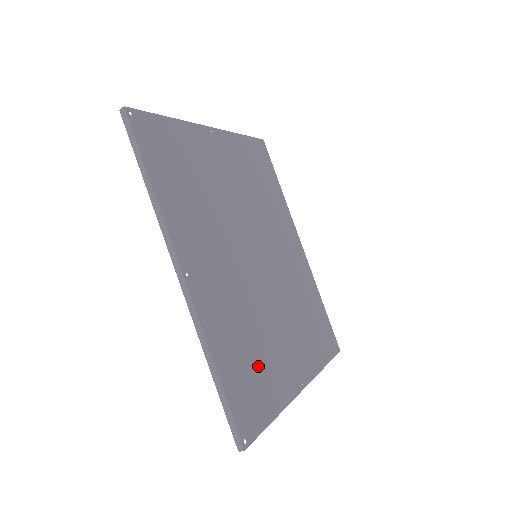
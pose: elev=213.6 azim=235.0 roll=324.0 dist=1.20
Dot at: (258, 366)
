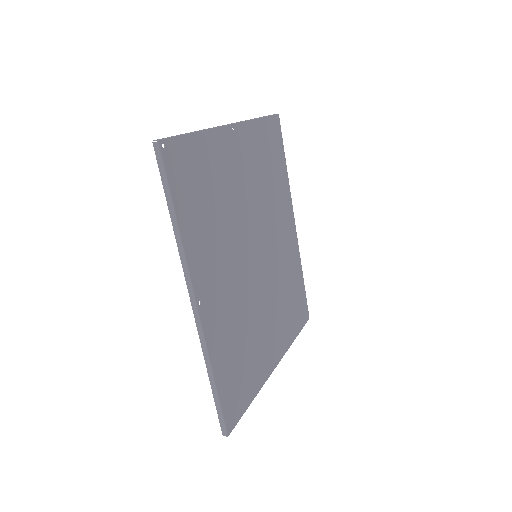
Dot at: (245, 363)
